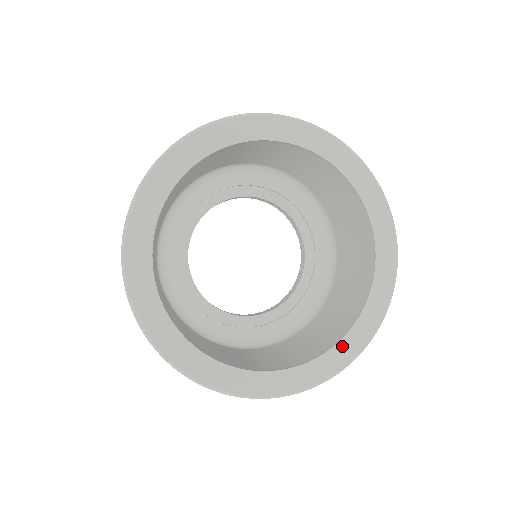
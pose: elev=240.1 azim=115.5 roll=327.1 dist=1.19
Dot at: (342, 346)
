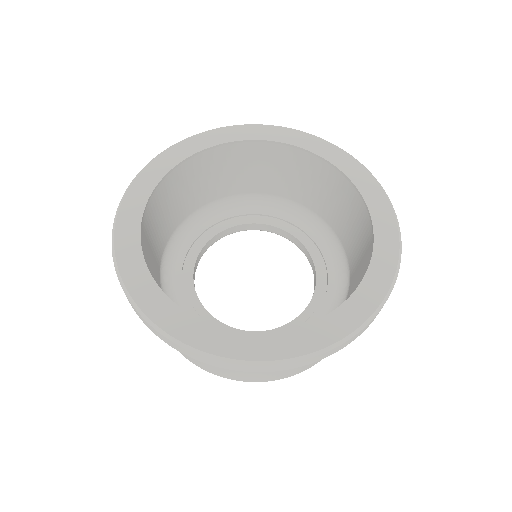
Dot at: (360, 294)
